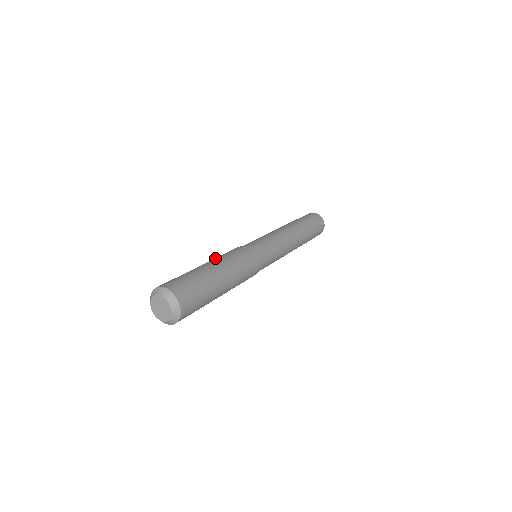
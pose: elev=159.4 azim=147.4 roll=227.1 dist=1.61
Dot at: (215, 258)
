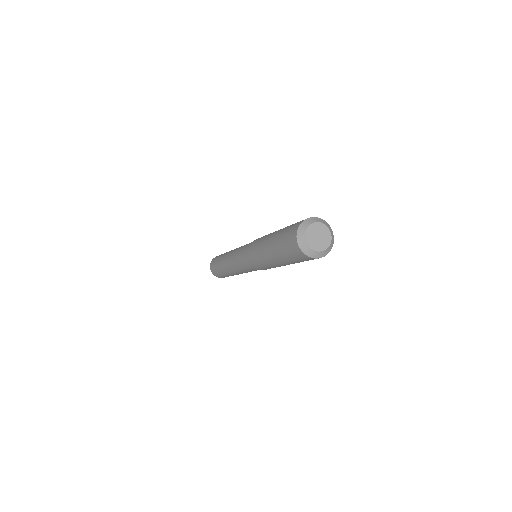
Dot at: (262, 241)
